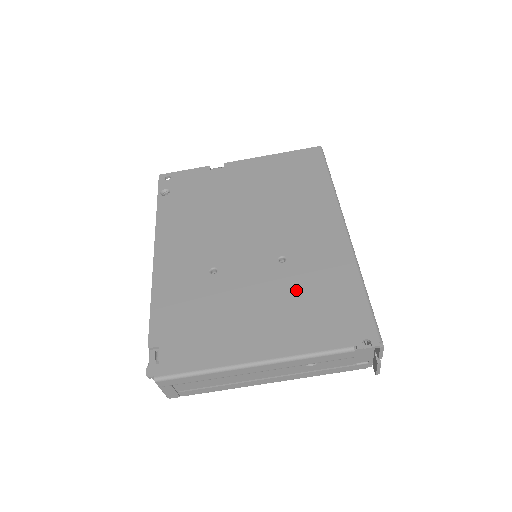
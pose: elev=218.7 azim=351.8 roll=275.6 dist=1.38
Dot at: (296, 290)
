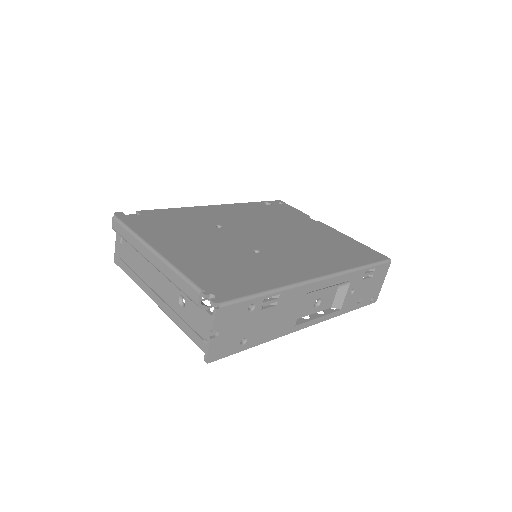
Dot at: (234, 260)
